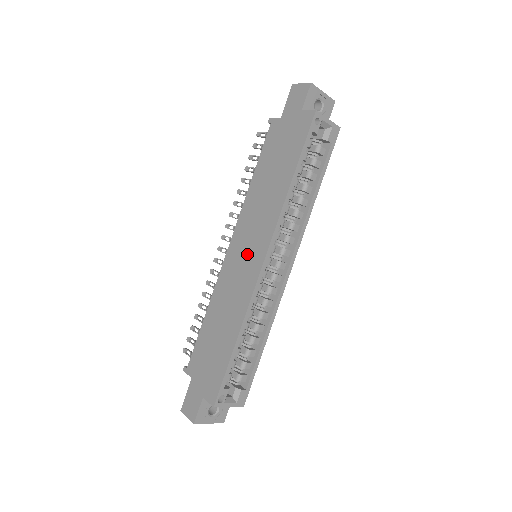
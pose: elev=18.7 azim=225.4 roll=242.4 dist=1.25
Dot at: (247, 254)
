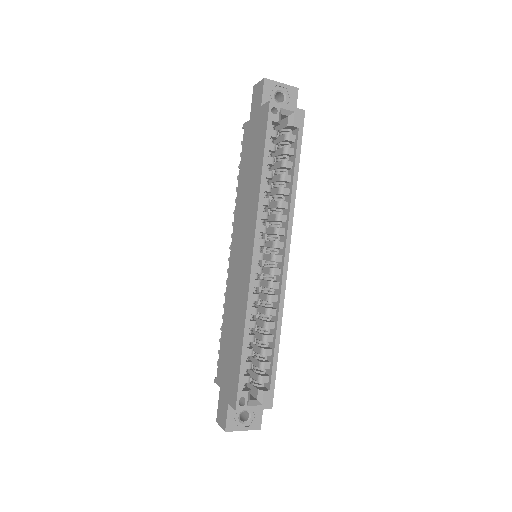
Dot at: (242, 255)
